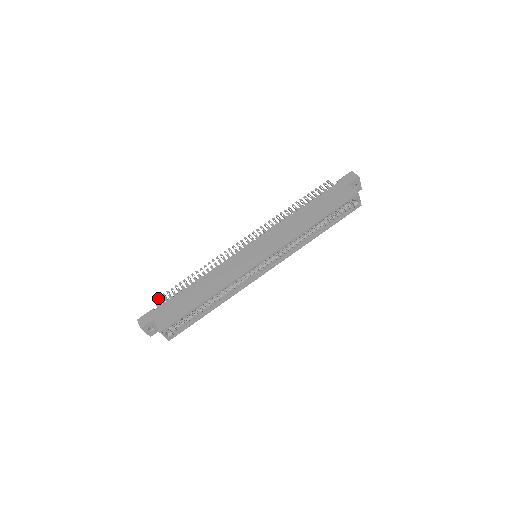
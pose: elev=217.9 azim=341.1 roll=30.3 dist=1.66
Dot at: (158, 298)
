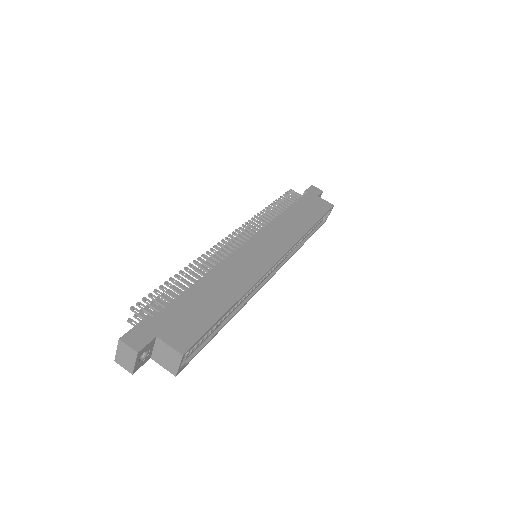
Dot at: (138, 304)
